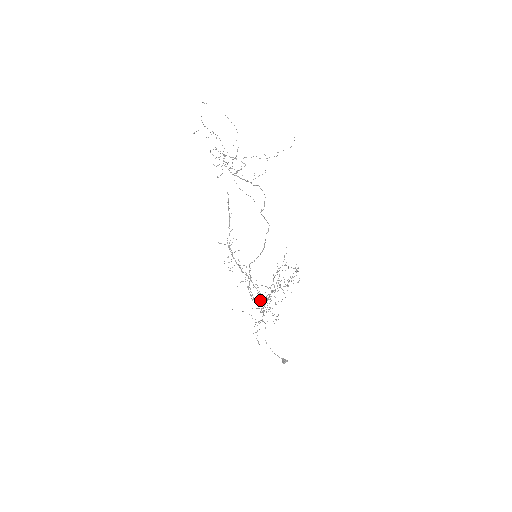
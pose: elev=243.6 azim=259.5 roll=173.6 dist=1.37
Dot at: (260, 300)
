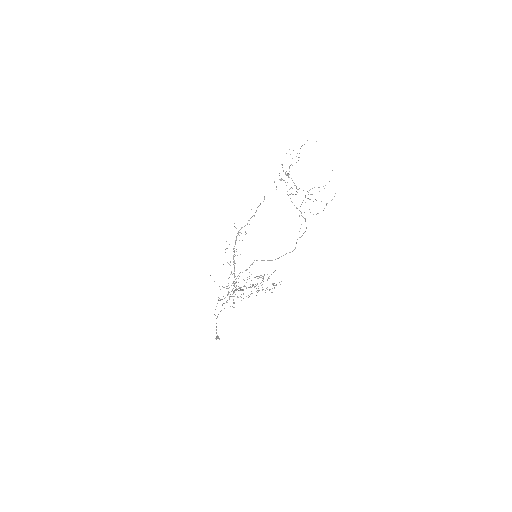
Dot at: occluded
